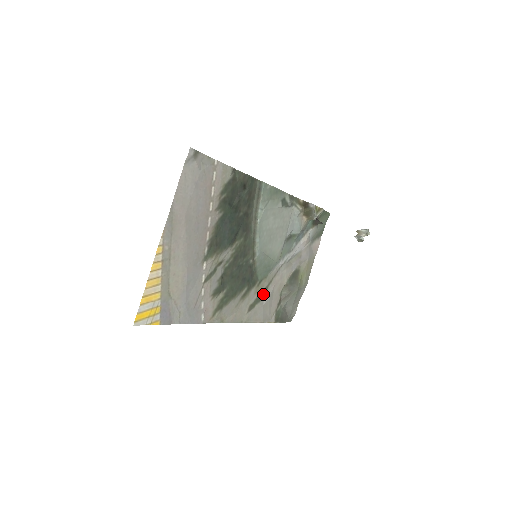
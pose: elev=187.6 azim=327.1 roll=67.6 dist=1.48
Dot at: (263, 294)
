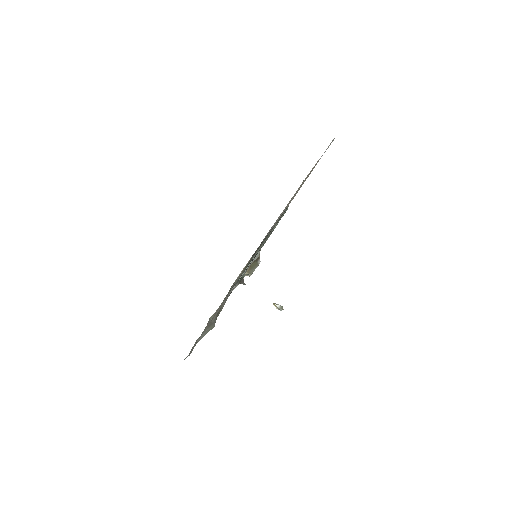
Dot at: occluded
